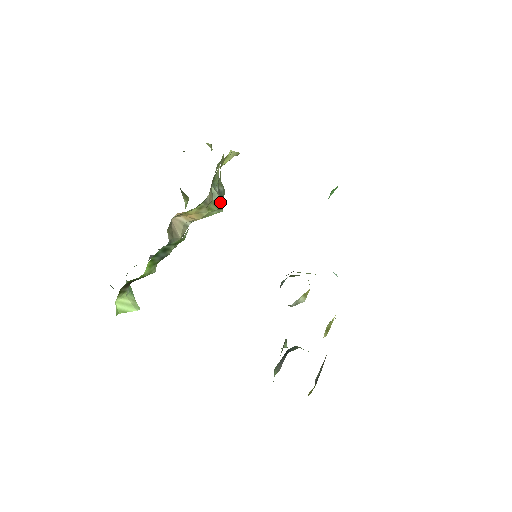
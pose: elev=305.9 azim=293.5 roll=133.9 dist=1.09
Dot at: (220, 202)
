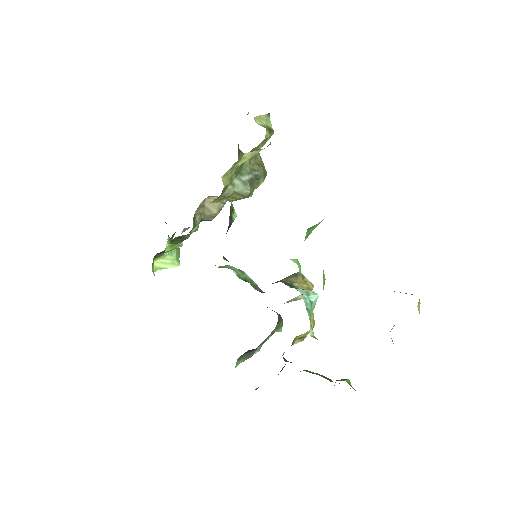
Dot at: (245, 192)
